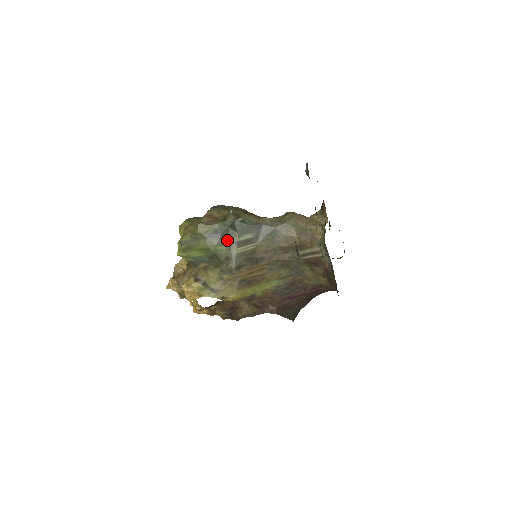
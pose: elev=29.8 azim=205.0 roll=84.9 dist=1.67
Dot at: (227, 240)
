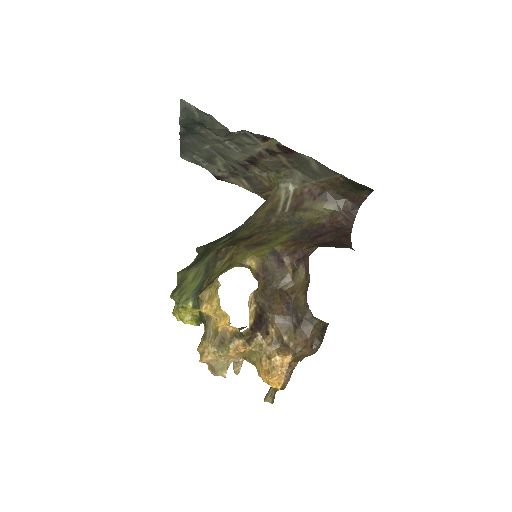
Dot at: (208, 253)
